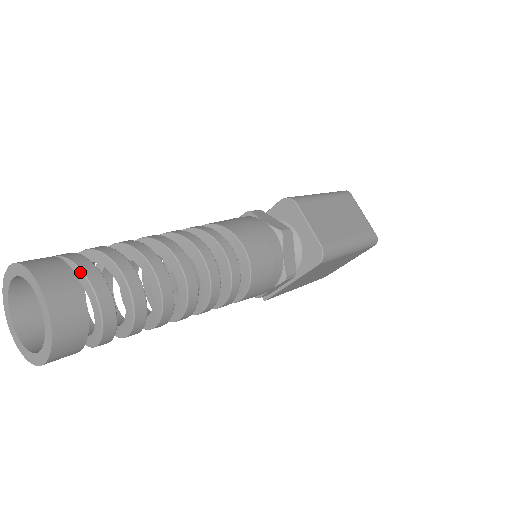
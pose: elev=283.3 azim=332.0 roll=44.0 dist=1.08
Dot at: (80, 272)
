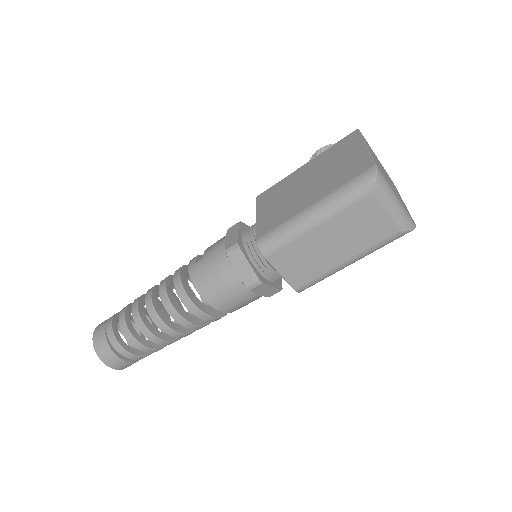
Dot at: (118, 351)
